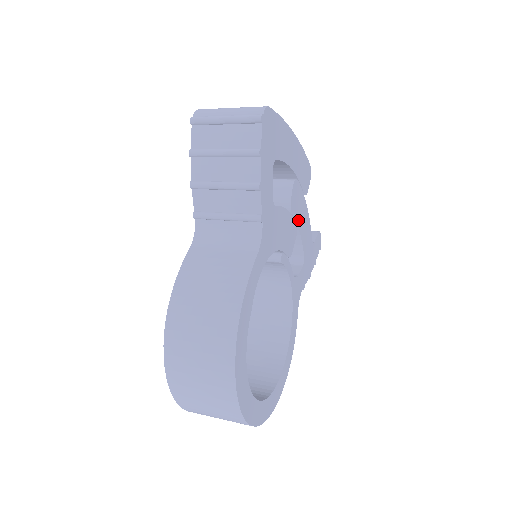
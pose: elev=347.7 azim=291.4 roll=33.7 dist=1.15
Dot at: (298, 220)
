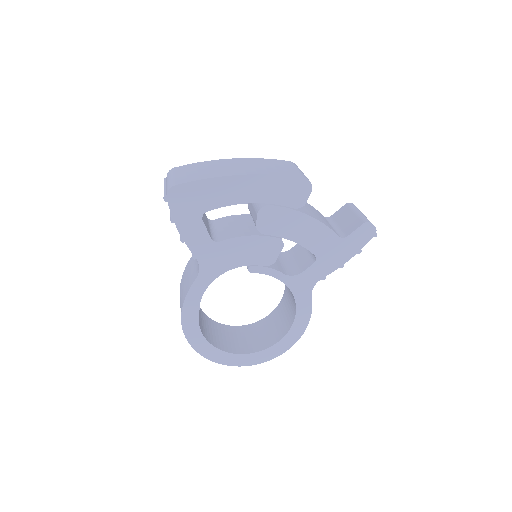
Dot at: (284, 233)
